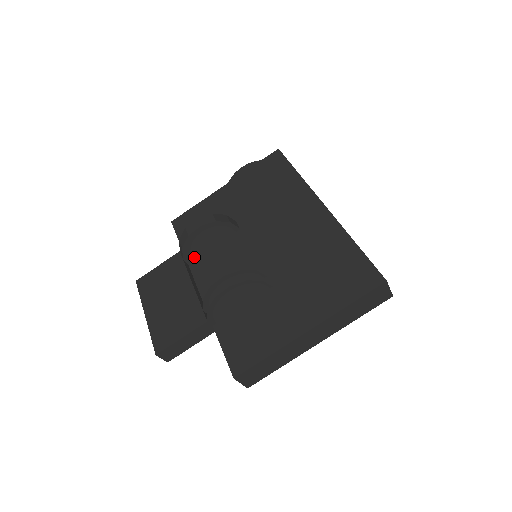
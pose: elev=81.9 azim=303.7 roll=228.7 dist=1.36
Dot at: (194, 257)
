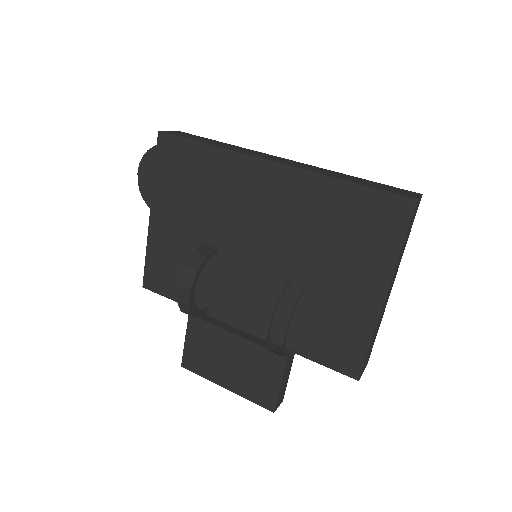
Dot at: (205, 305)
